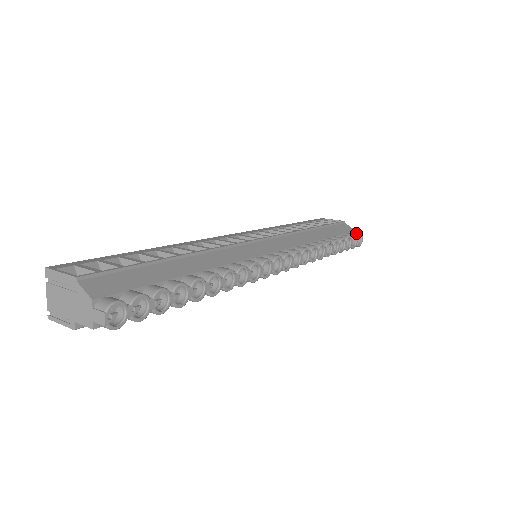
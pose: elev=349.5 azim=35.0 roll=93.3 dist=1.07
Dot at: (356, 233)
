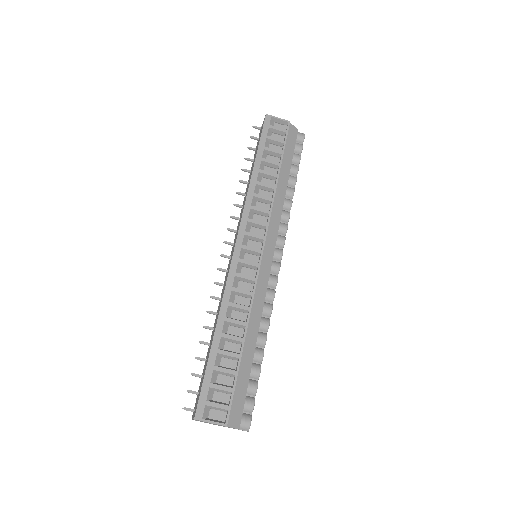
Dot at: (301, 139)
